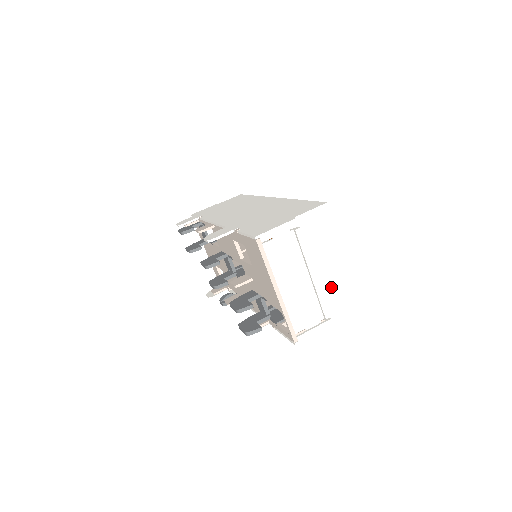
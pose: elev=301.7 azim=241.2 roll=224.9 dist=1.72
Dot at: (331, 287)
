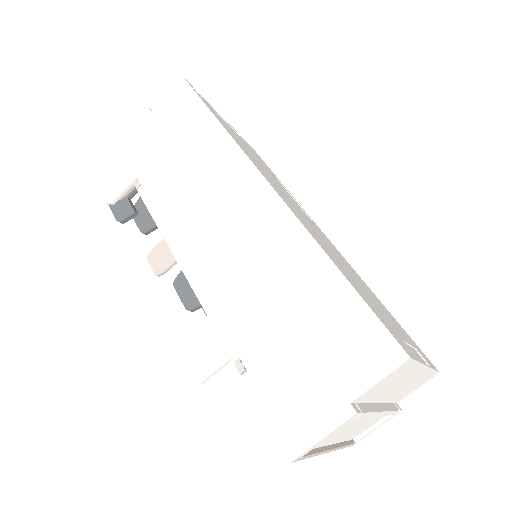
Dot at: (402, 391)
